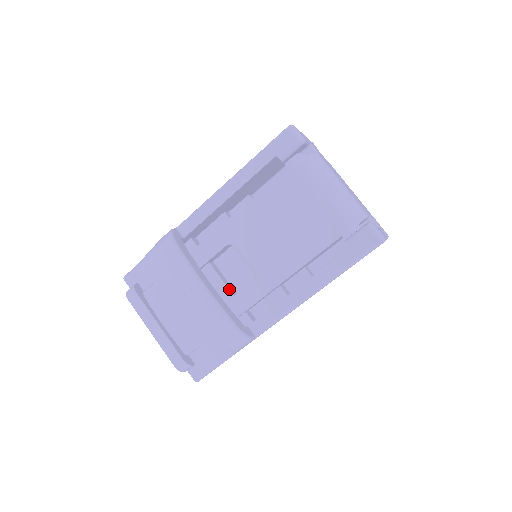
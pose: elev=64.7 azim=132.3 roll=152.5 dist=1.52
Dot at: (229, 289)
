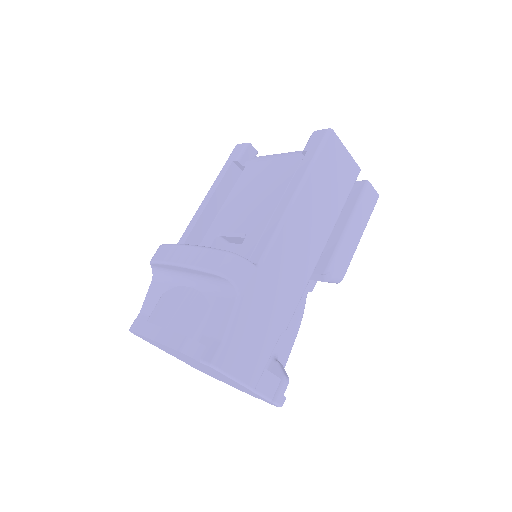
Dot at: occluded
